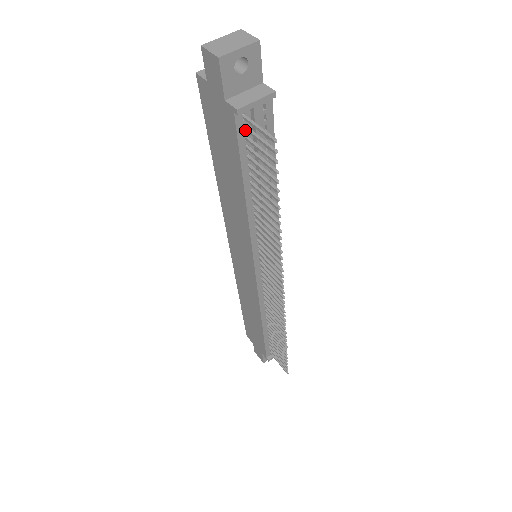
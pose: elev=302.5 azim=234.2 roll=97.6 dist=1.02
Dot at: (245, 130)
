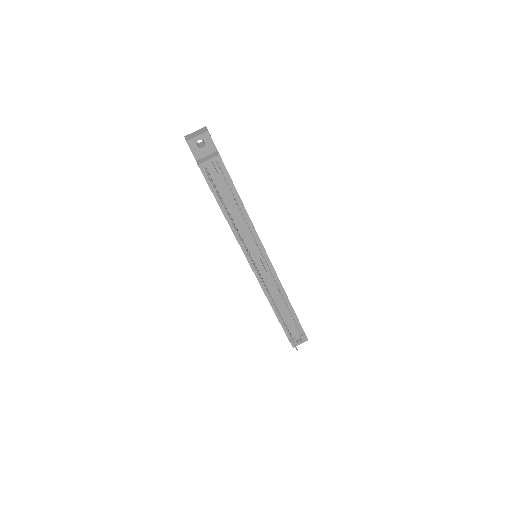
Dot at: occluded
